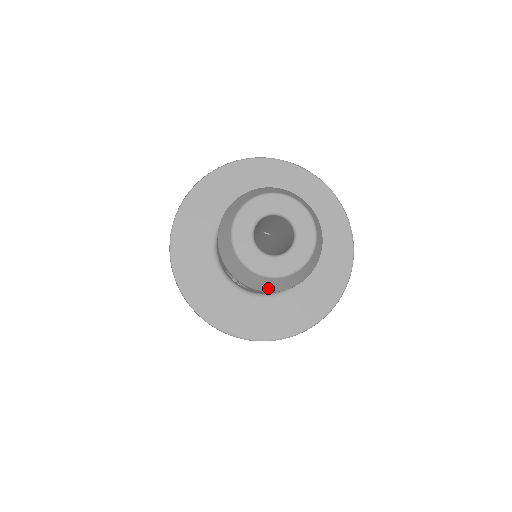
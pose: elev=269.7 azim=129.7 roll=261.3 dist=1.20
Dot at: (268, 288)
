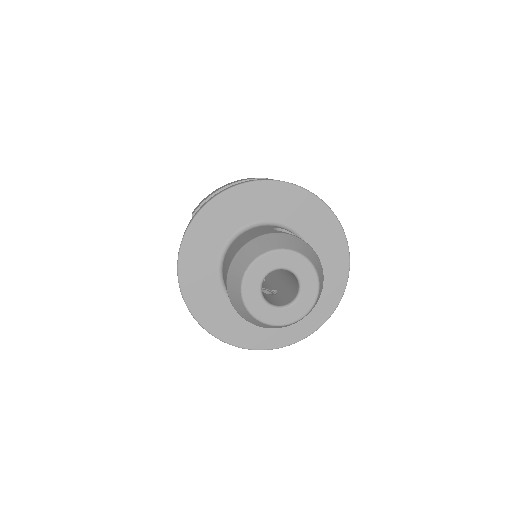
Dot at: (289, 325)
